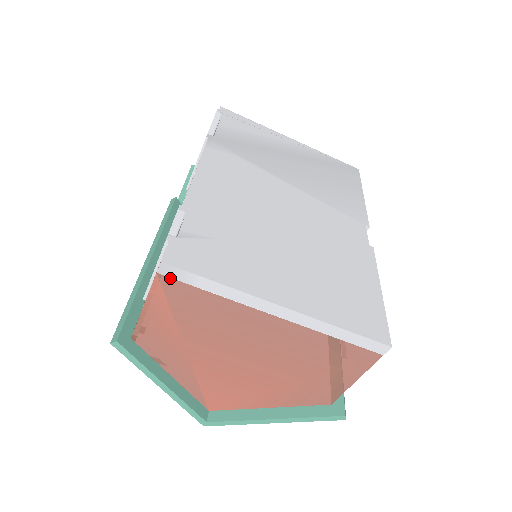
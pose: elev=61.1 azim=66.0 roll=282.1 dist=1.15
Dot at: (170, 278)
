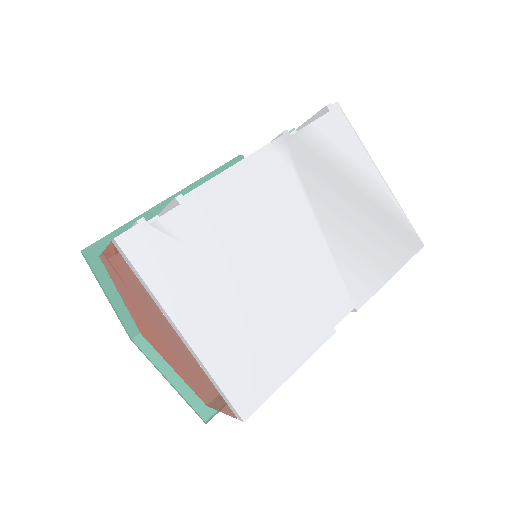
Dot at: (119, 251)
